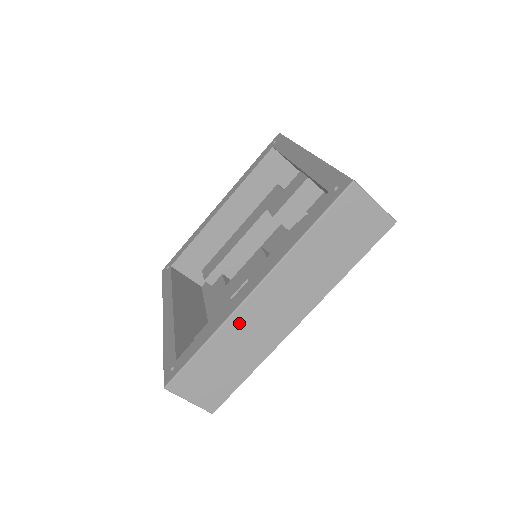
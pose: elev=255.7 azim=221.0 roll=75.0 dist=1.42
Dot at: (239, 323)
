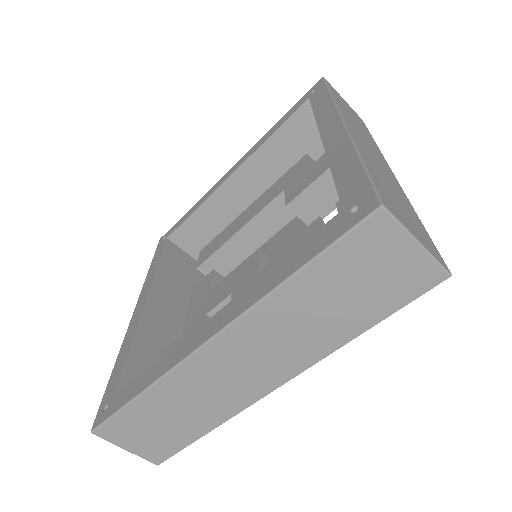
Dot at: (187, 377)
